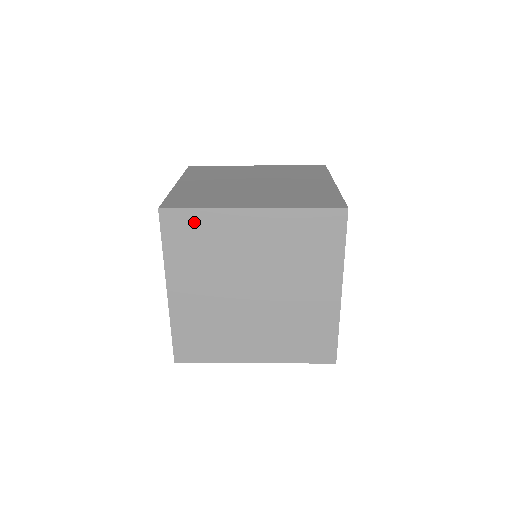
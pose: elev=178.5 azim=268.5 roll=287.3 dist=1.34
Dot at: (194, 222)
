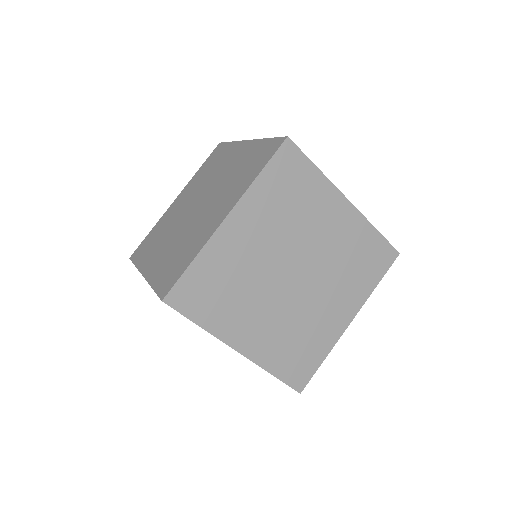
Dot at: (303, 173)
